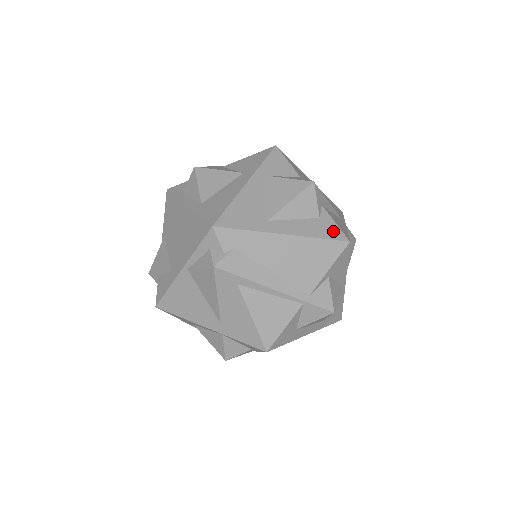
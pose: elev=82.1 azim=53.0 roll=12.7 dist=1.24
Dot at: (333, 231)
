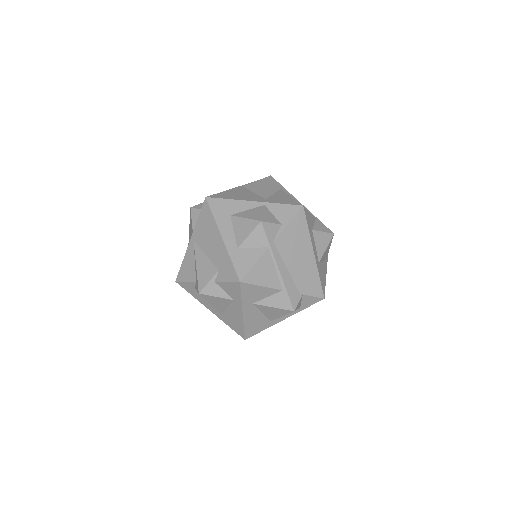
Dot at: occluded
